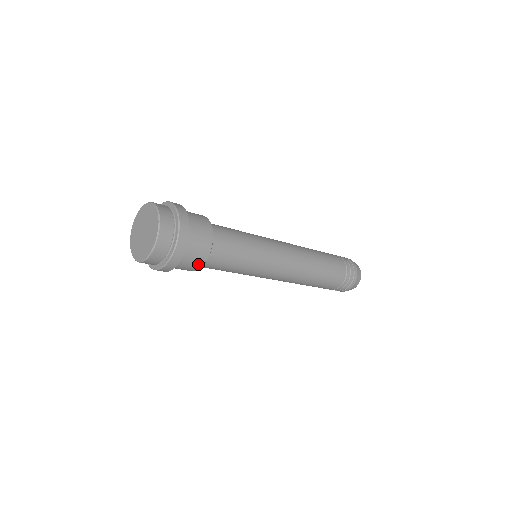
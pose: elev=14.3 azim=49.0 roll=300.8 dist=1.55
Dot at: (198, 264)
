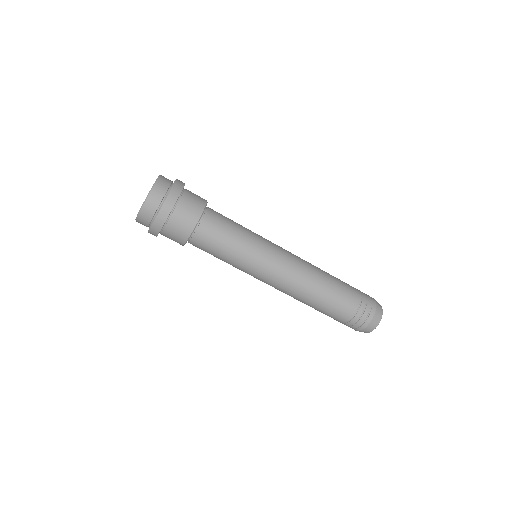
Dot at: (196, 213)
